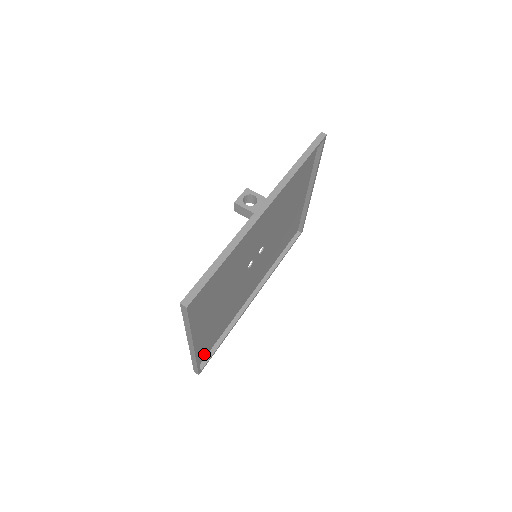
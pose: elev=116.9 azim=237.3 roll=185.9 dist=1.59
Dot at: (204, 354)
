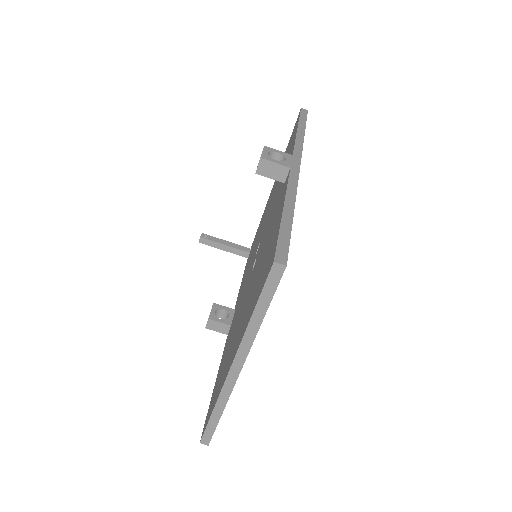
Dot at: occluded
